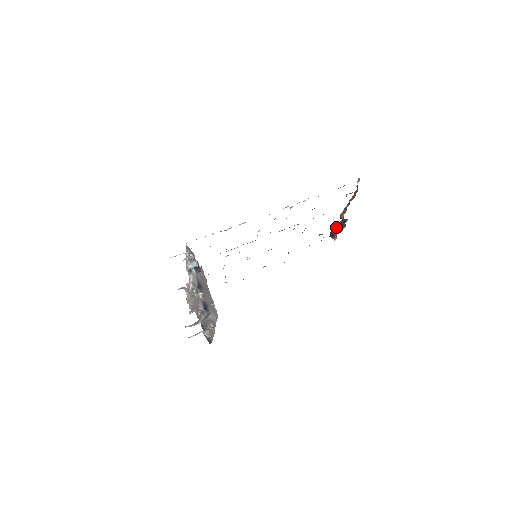
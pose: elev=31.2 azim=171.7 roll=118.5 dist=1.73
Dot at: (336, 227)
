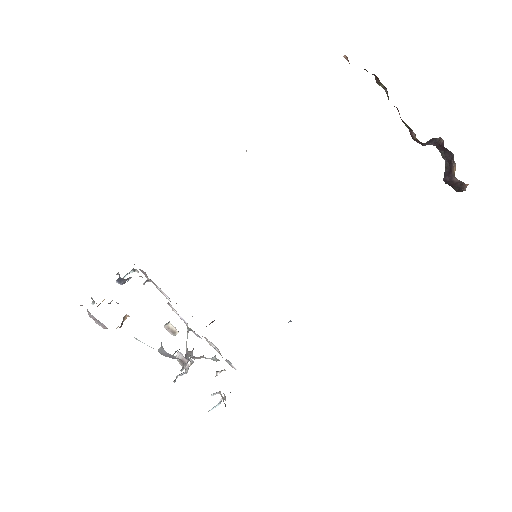
Dot at: (445, 167)
